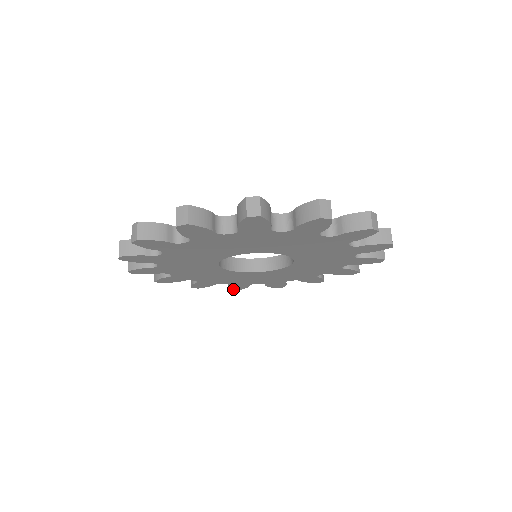
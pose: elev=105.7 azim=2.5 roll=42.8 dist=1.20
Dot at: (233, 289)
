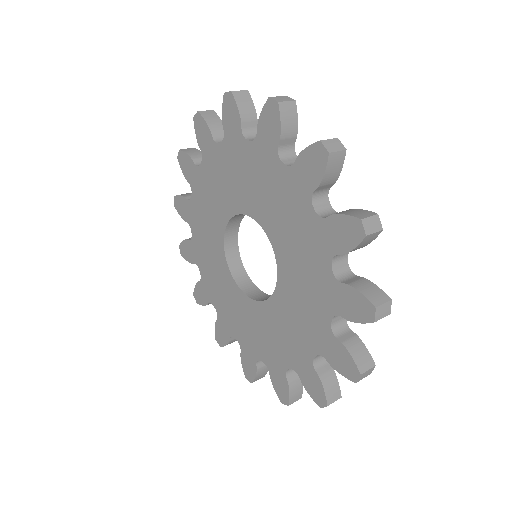
Dot at: (281, 400)
